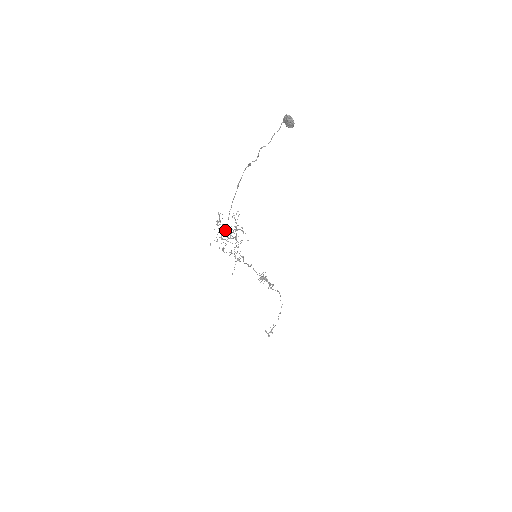
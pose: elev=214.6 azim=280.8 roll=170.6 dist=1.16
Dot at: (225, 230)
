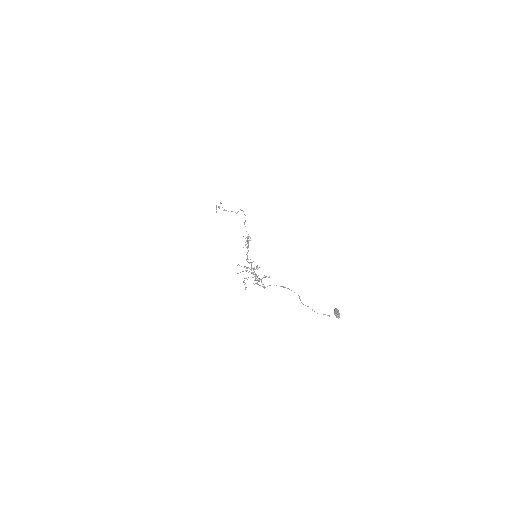
Dot at: (255, 280)
